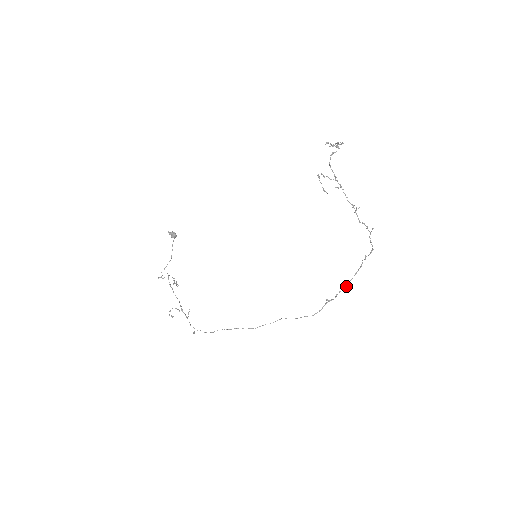
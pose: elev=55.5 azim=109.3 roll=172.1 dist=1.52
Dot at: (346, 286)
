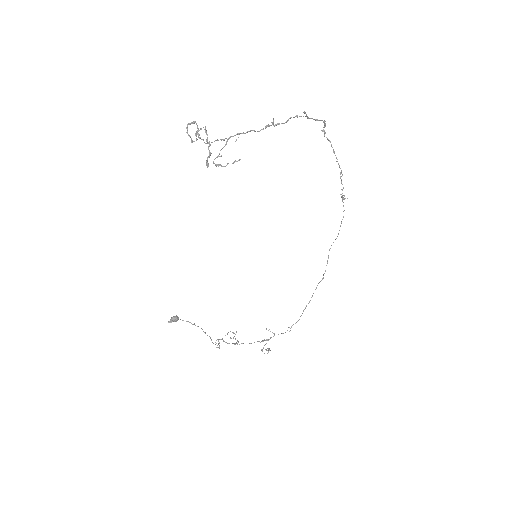
Dot at: occluded
